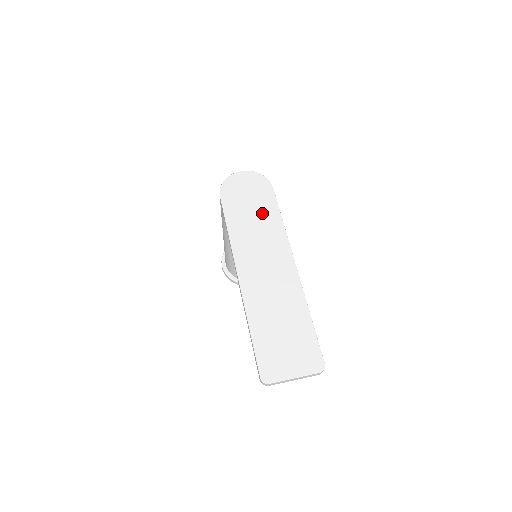
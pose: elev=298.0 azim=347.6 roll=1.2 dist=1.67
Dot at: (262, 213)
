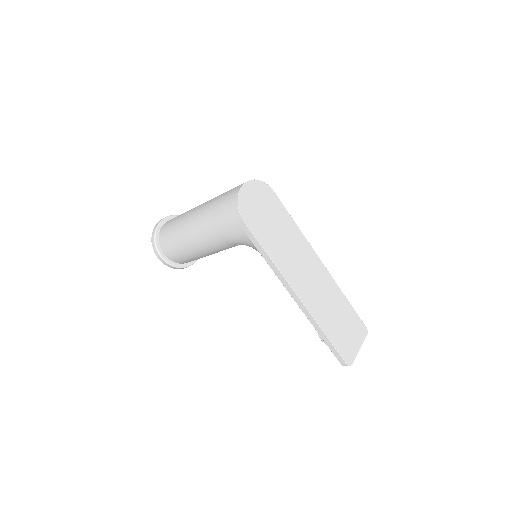
Dot at: (282, 225)
